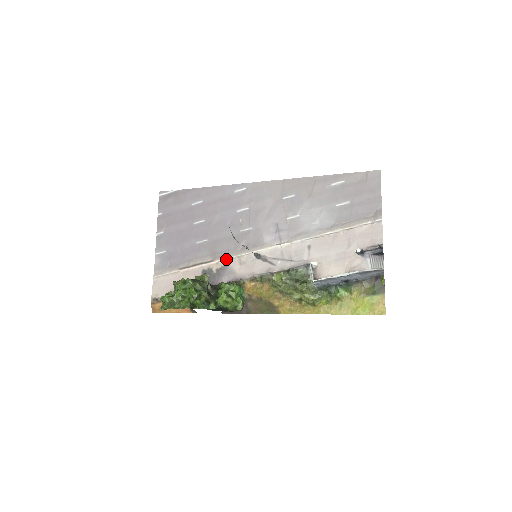
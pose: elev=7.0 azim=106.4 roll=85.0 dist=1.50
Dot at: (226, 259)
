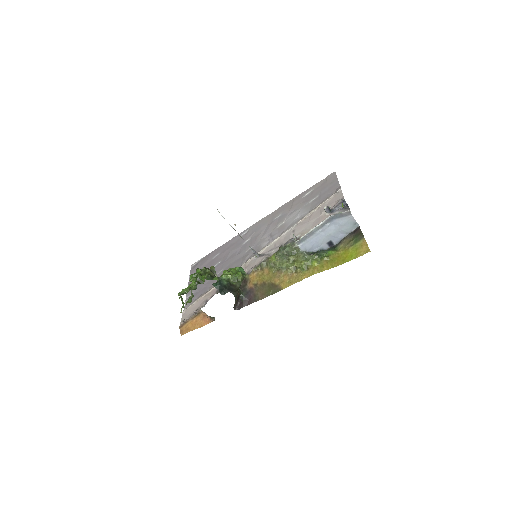
Dot at: occluded
